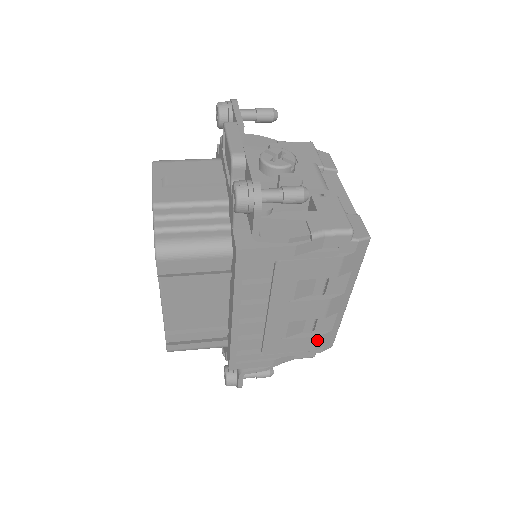
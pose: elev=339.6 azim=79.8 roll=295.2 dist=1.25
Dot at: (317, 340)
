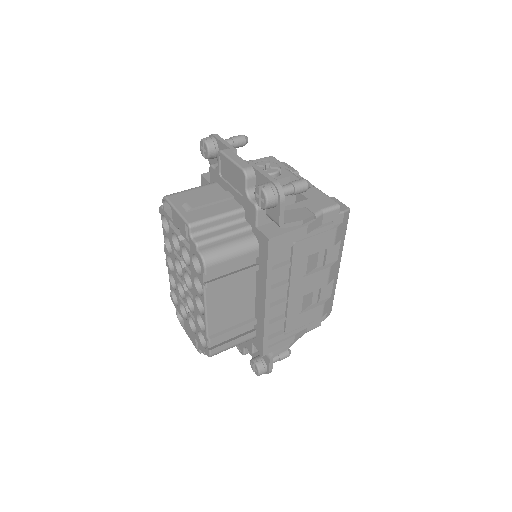
Dot at: (323, 307)
